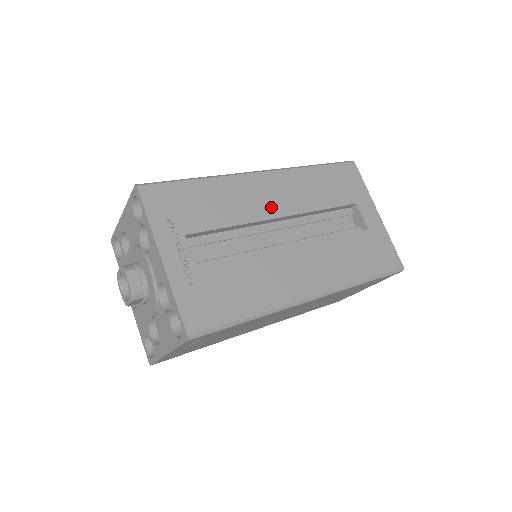
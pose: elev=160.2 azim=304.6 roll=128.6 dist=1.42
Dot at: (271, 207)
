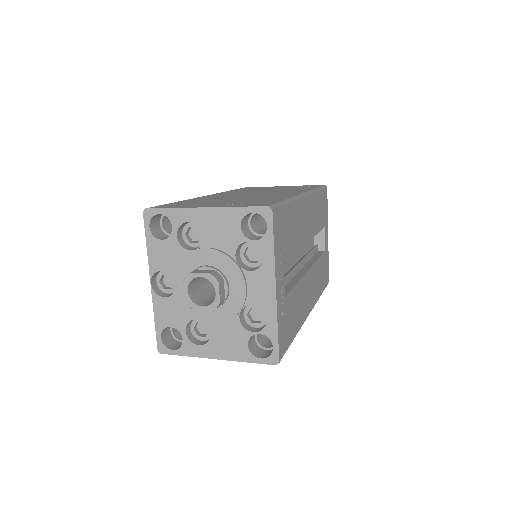
Dot at: (306, 232)
